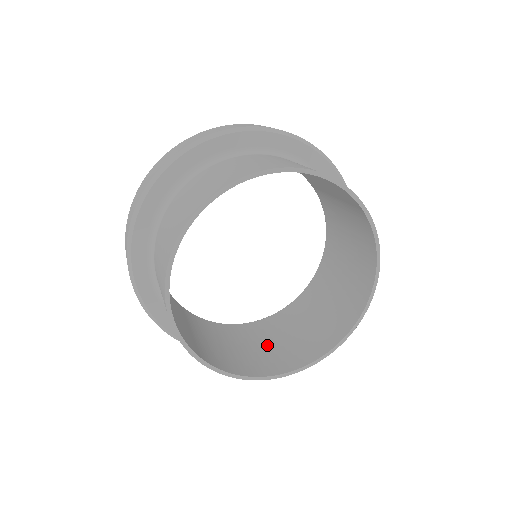
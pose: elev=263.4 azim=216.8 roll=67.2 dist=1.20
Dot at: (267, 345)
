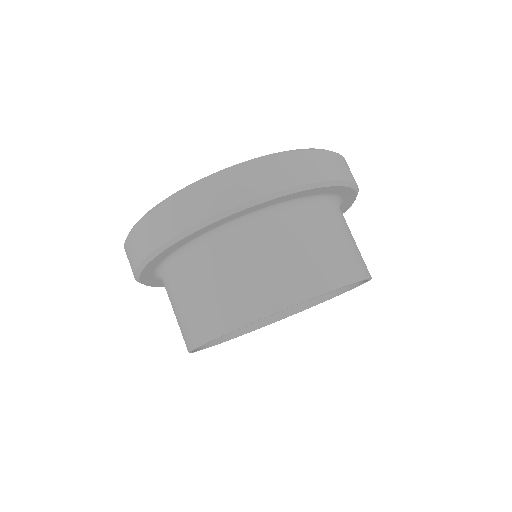
Dot at: occluded
